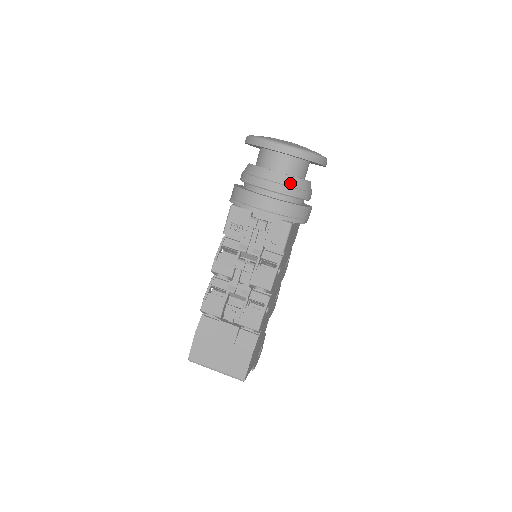
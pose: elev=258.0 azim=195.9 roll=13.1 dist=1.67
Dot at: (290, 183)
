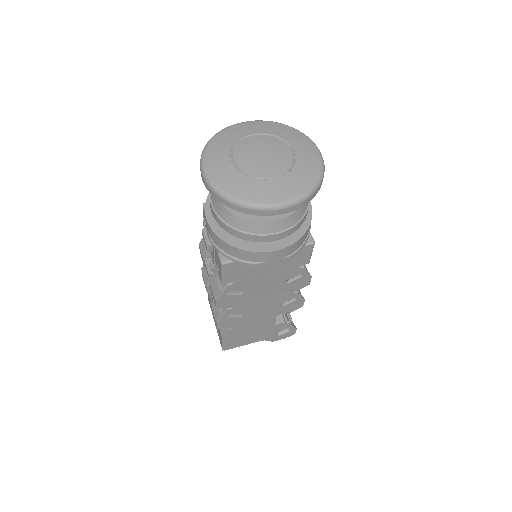
Dot at: (226, 218)
